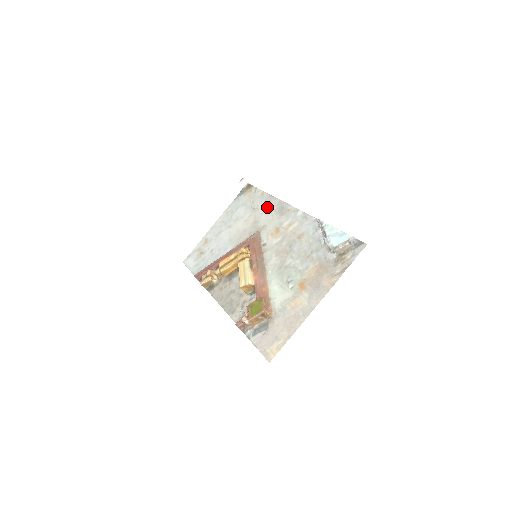
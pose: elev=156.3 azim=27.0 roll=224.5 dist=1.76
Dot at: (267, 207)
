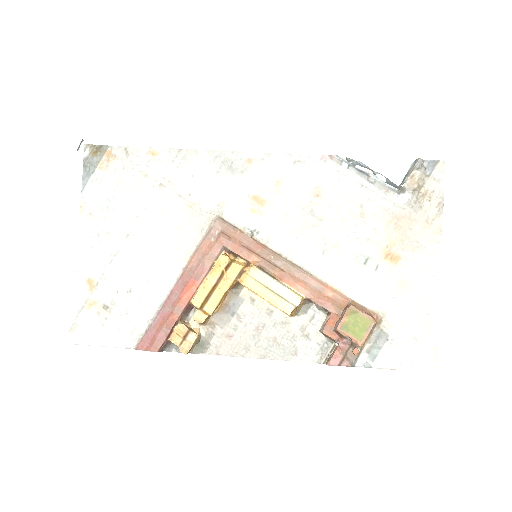
Dot at: (192, 172)
